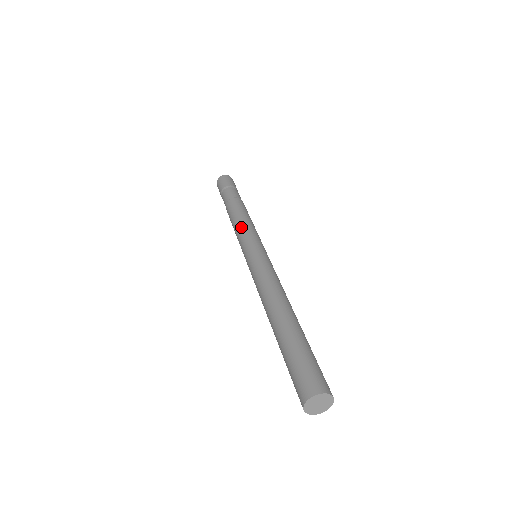
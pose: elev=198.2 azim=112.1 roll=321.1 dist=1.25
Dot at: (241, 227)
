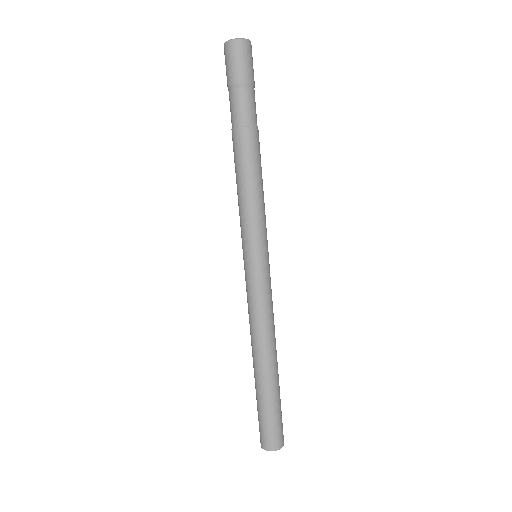
Dot at: (249, 209)
